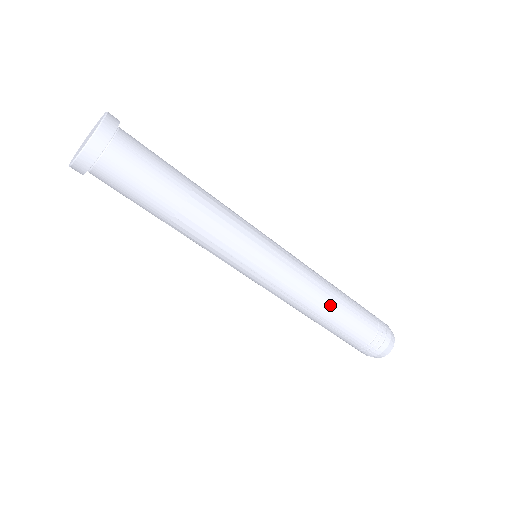
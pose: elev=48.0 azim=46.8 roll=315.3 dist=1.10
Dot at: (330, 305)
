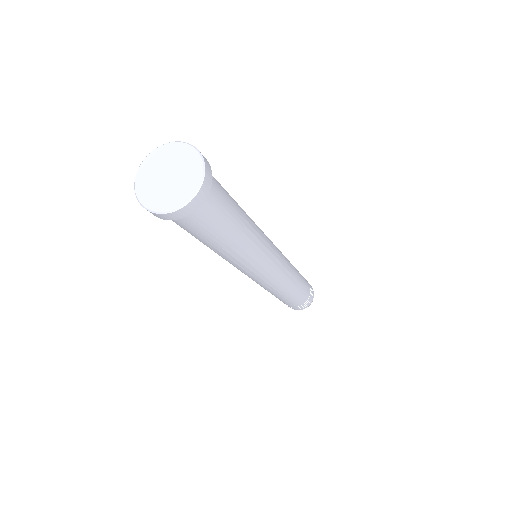
Dot at: (284, 294)
